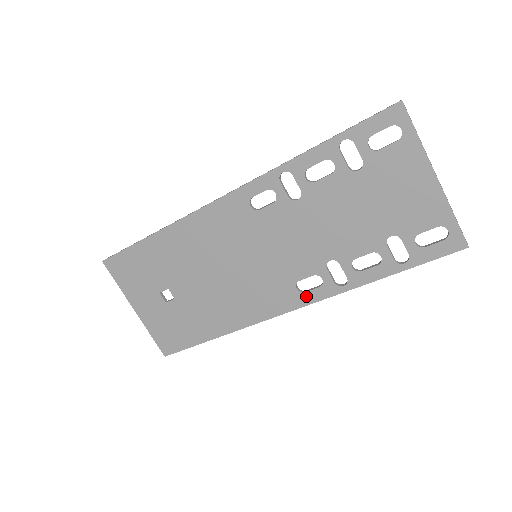
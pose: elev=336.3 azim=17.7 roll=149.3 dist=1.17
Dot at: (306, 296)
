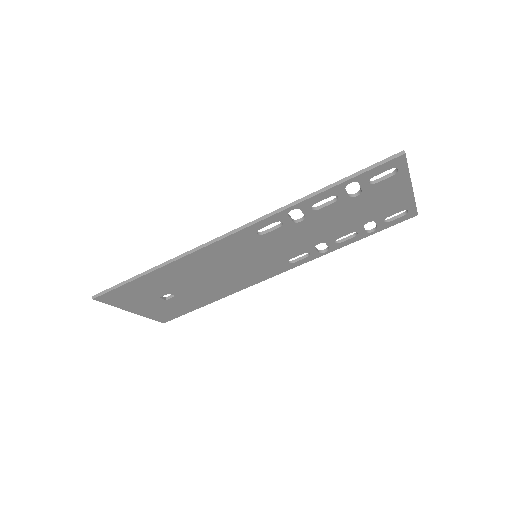
Dot at: (295, 264)
